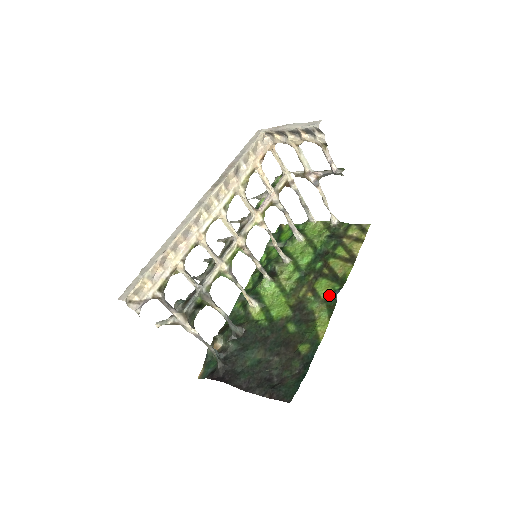
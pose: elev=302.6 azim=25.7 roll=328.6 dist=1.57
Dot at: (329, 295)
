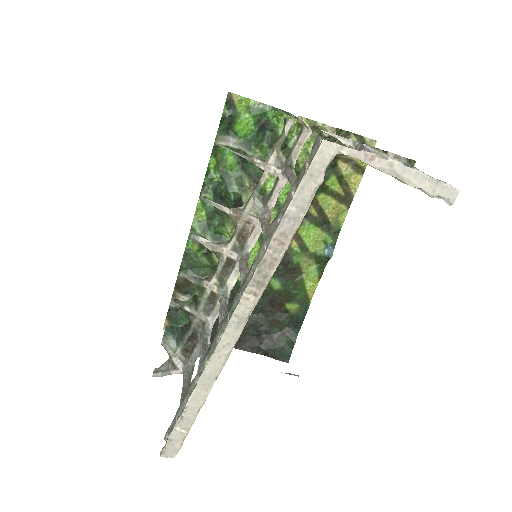
Dot at: (320, 250)
